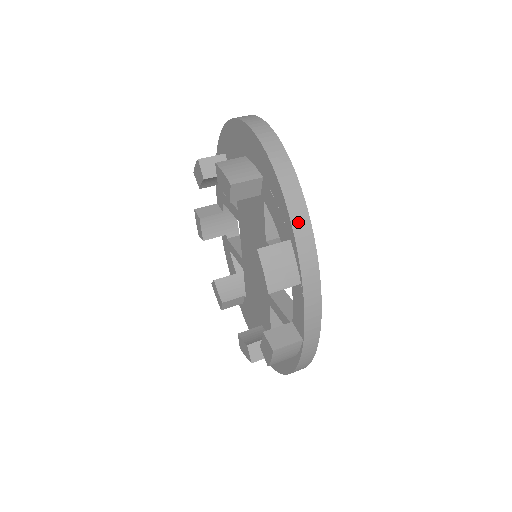
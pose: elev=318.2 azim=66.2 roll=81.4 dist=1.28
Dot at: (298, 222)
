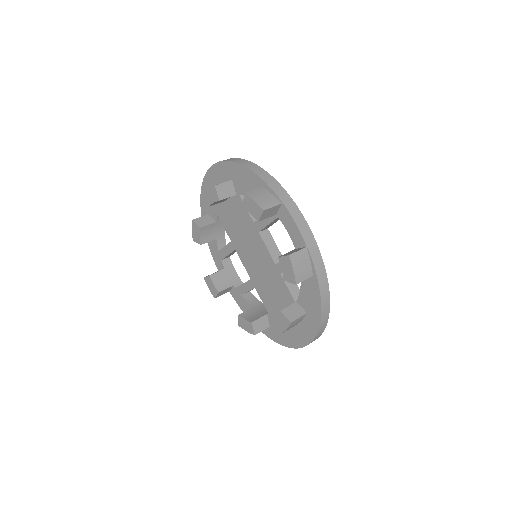
Dot at: (261, 174)
